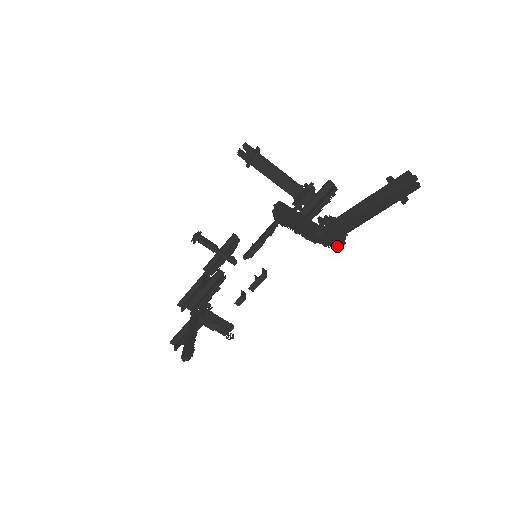
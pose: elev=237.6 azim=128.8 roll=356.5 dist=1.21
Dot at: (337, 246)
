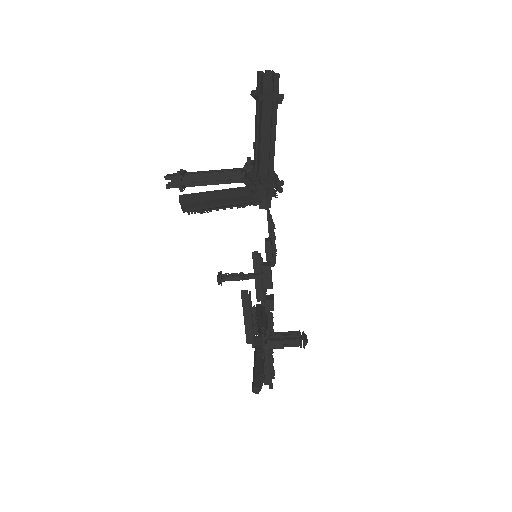
Dot at: (277, 190)
